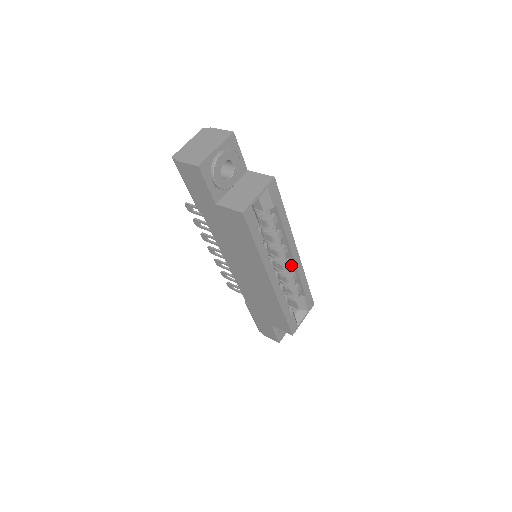
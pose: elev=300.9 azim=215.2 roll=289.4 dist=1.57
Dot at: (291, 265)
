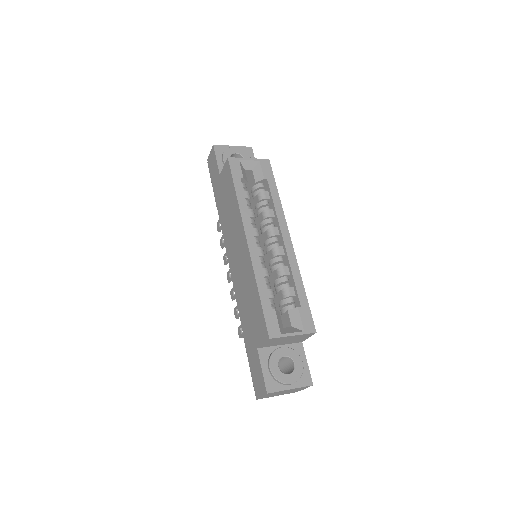
Dot at: (283, 254)
